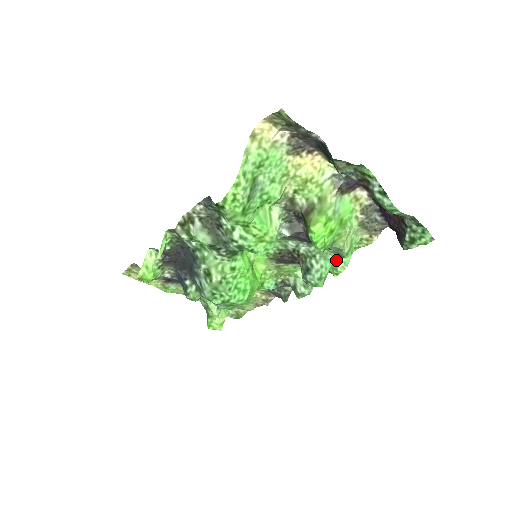
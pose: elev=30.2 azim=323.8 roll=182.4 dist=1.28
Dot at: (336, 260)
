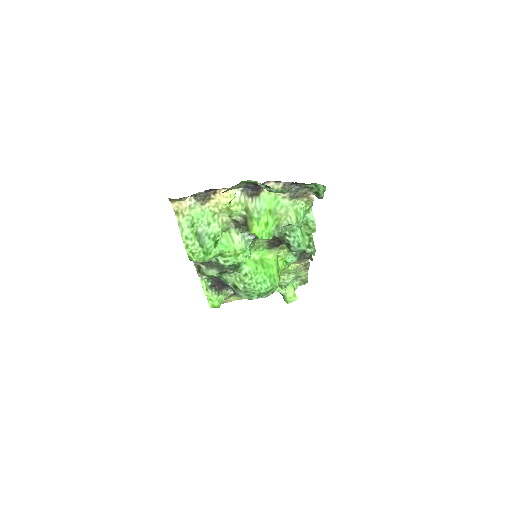
Dot at: (306, 223)
